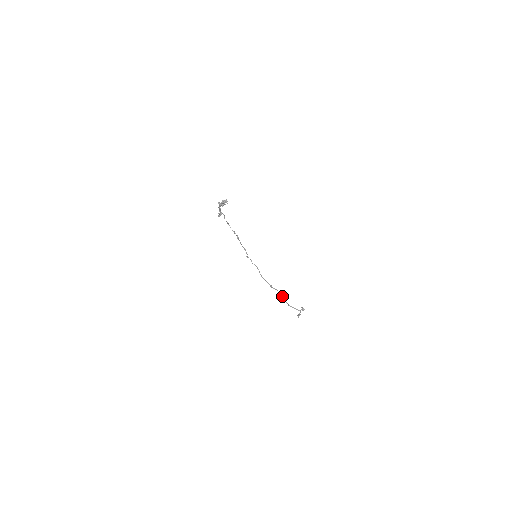
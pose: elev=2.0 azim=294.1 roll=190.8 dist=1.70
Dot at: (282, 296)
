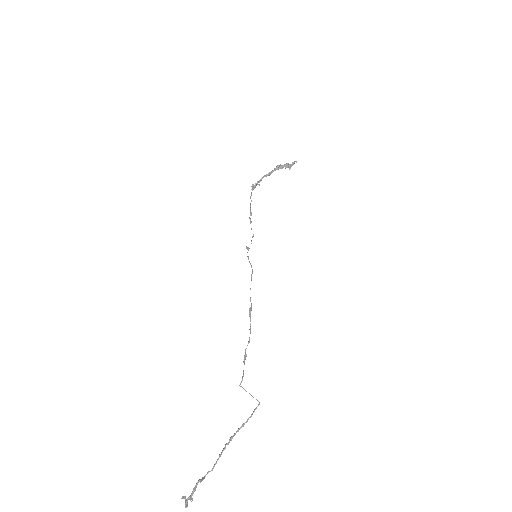
Dot at: (245, 352)
